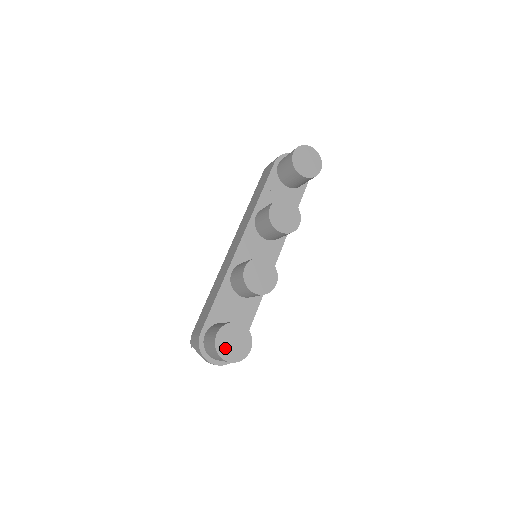
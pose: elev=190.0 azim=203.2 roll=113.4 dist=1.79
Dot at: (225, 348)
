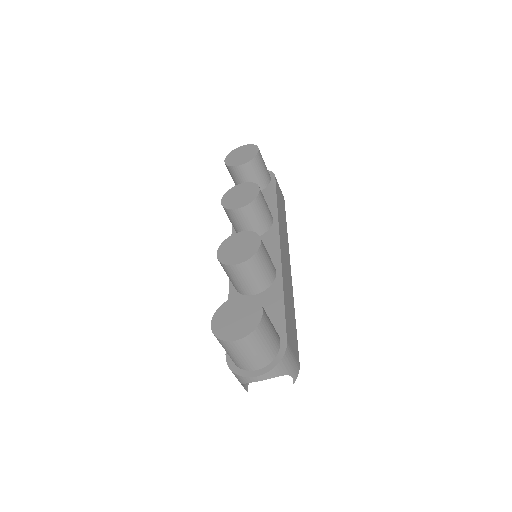
Dot at: (228, 329)
